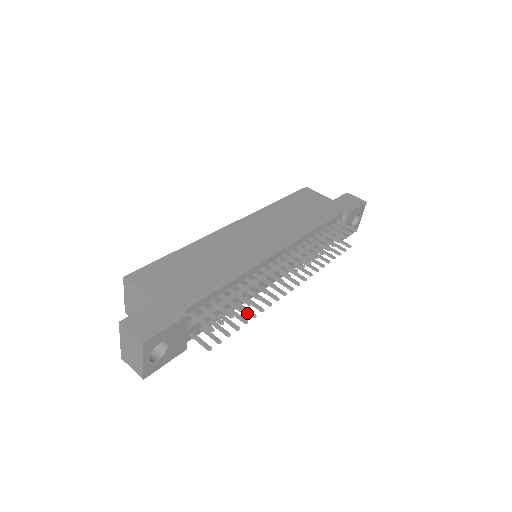
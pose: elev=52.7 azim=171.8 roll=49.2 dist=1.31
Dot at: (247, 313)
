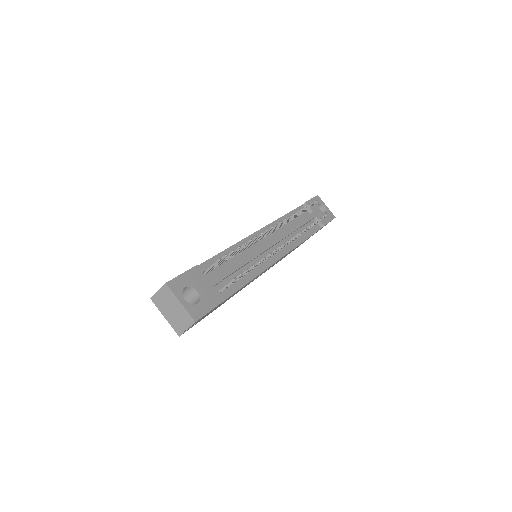
Dot at: (259, 263)
